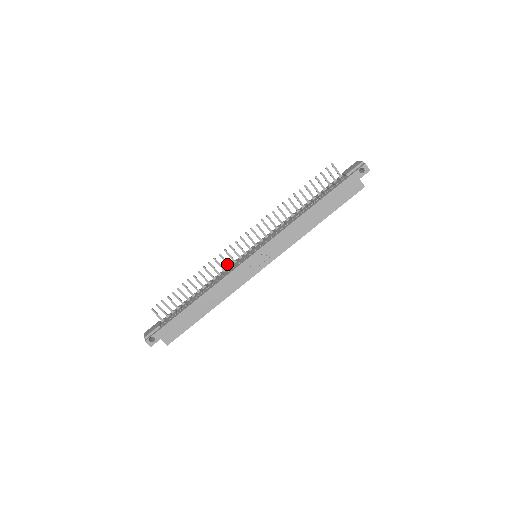
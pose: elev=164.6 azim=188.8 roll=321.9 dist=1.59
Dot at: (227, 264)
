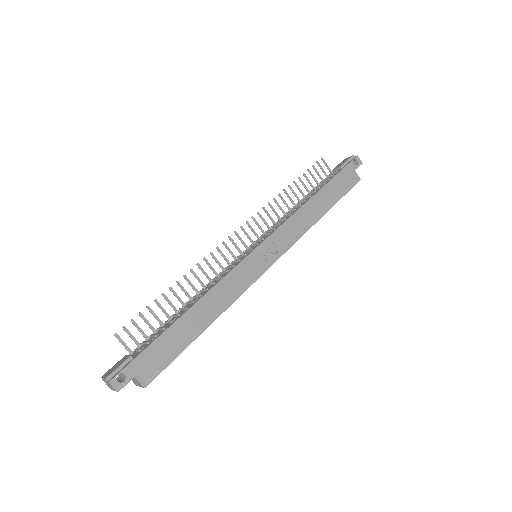
Dot at: (220, 267)
